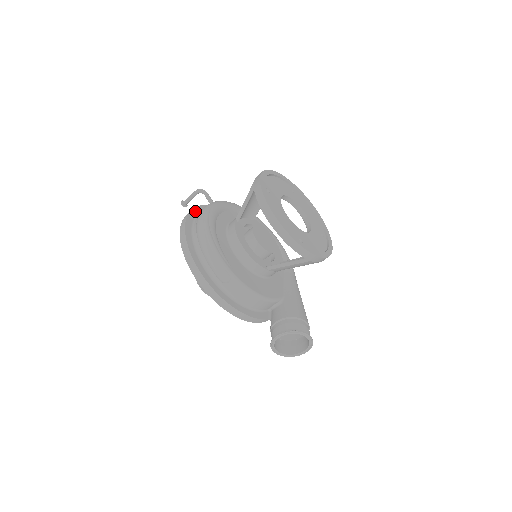
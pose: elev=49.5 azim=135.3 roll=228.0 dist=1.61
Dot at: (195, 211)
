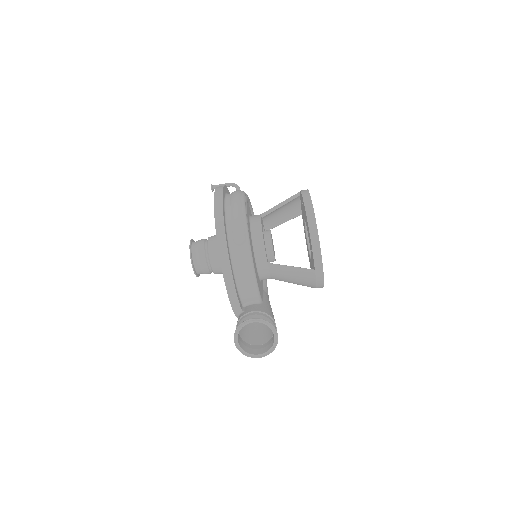
Dot at: (228, 191)
